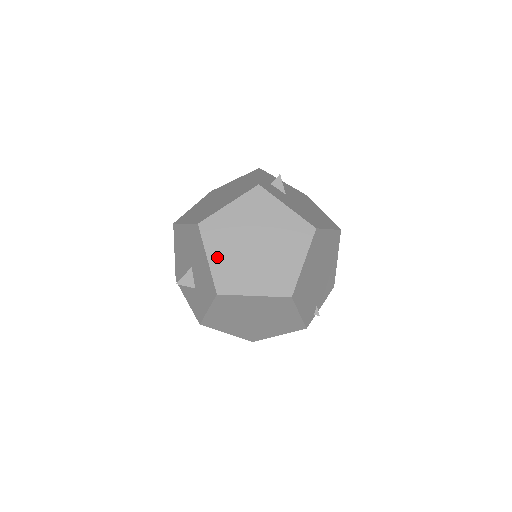
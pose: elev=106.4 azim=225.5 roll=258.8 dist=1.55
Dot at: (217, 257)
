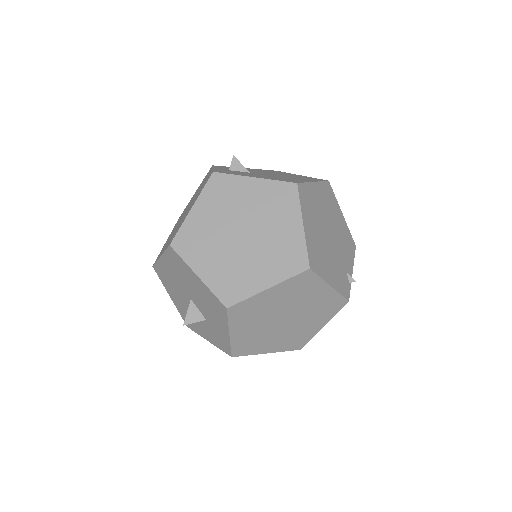
Dot at: (207, 269)
